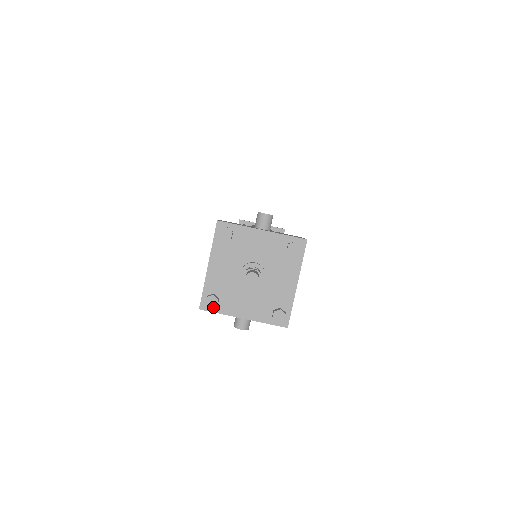
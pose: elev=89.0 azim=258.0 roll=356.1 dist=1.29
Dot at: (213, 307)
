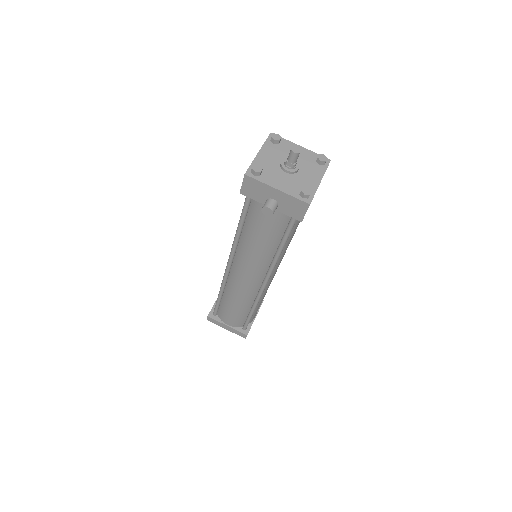
Dot at: (258, 171)
